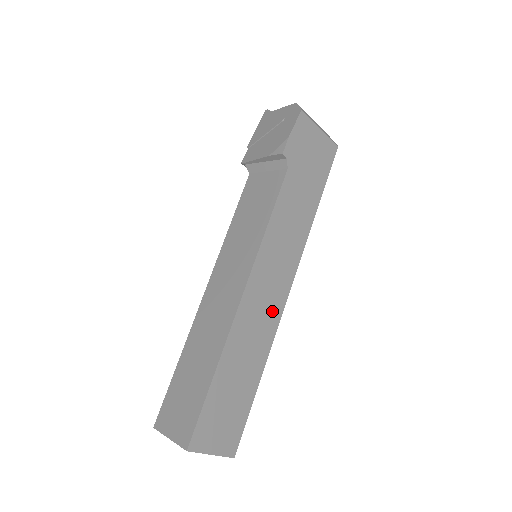
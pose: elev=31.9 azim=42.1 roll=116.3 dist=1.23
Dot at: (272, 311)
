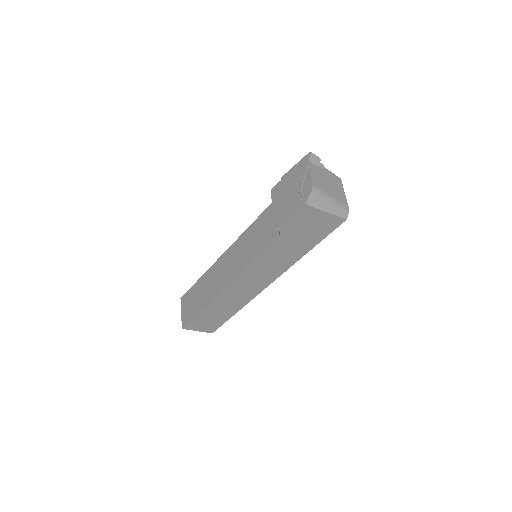
Dot at: (250, 293)
